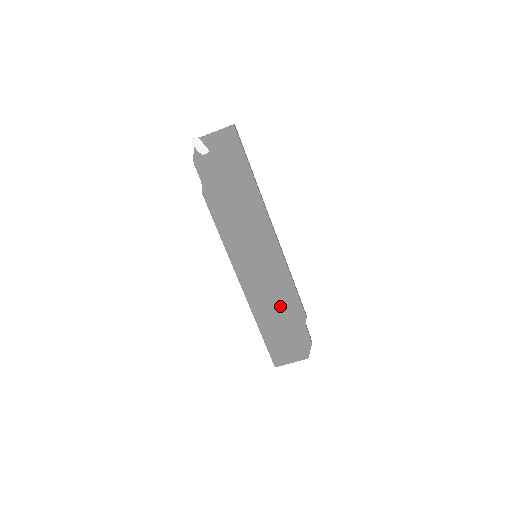
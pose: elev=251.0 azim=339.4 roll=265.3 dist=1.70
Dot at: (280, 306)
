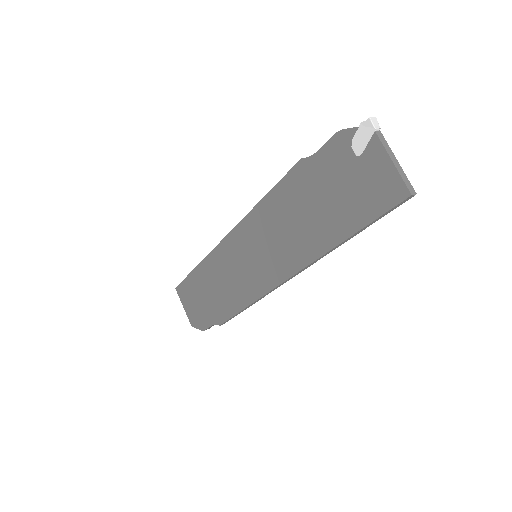
Dot at: (220, 292)
